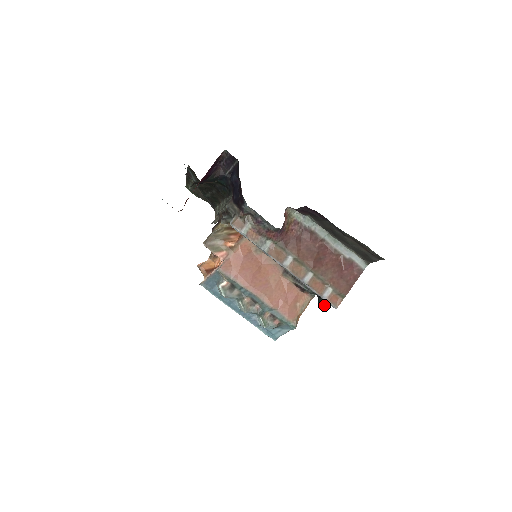
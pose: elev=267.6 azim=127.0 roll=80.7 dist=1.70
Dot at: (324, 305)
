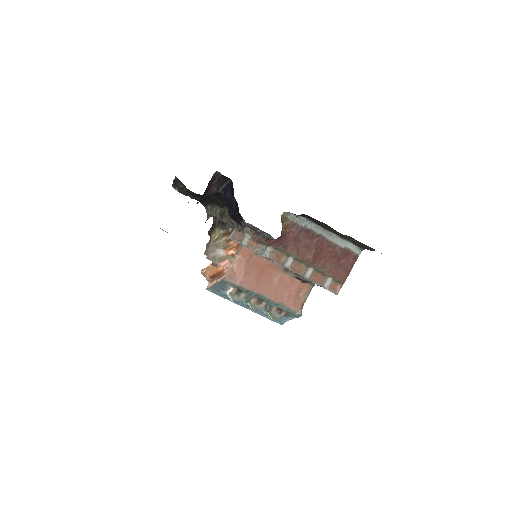
Dot at: occluded
